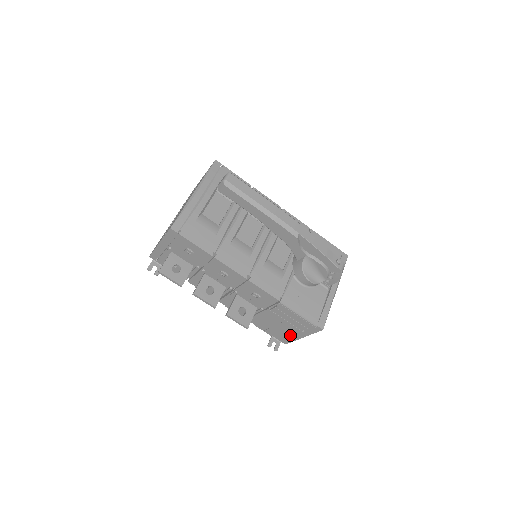
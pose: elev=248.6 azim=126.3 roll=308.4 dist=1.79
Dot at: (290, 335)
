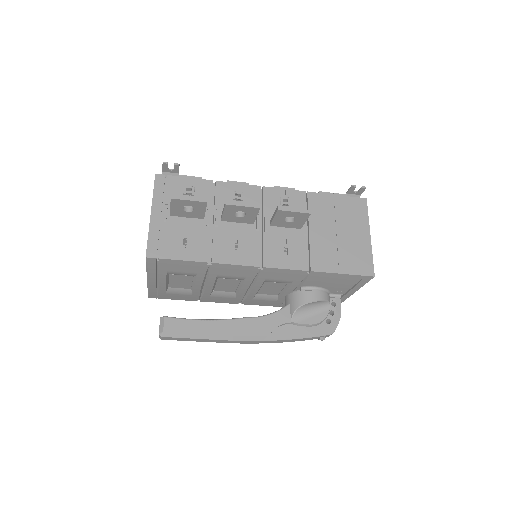
Dot at: occluded
